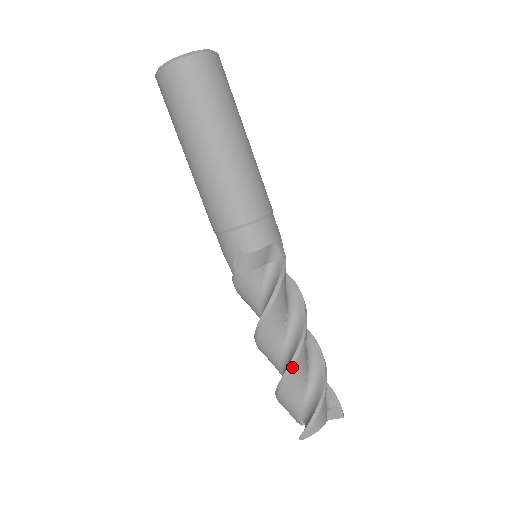
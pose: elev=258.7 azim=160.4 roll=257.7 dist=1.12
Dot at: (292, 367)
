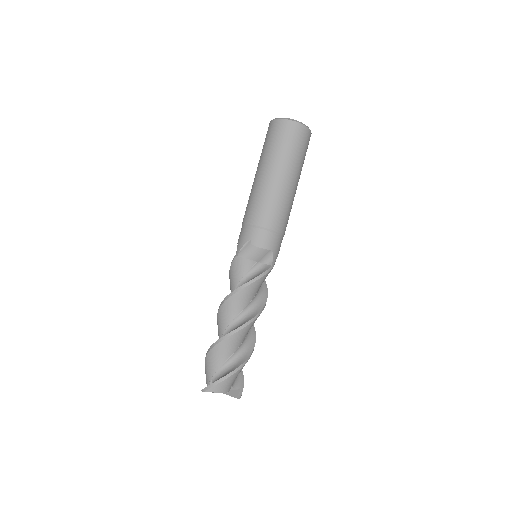
Dot at: (232, 334)
